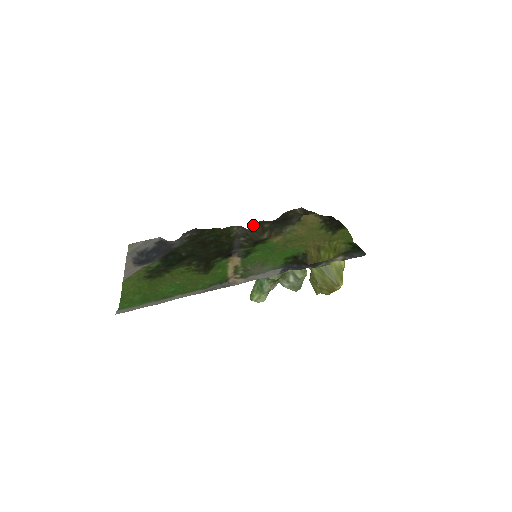
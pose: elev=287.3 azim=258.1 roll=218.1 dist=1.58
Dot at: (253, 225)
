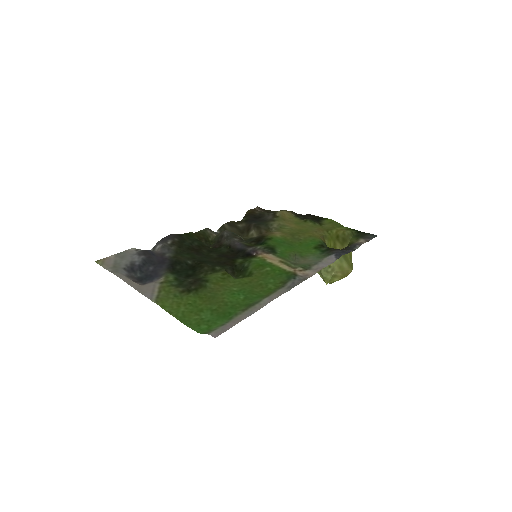
Dot at: (223, 227)
